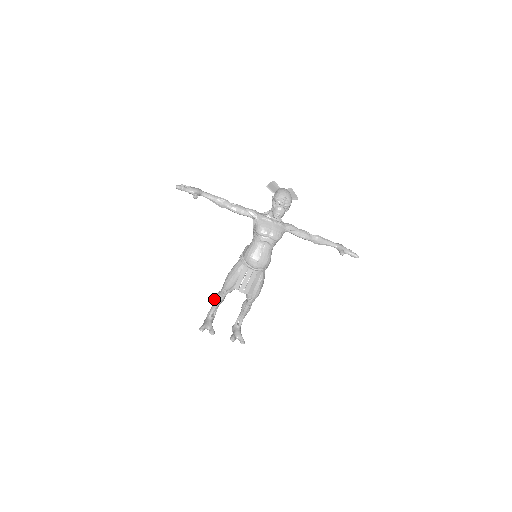
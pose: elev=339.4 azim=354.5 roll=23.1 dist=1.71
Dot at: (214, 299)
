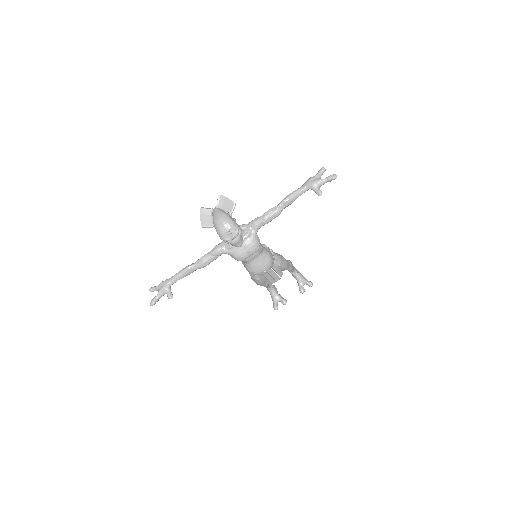
Dot at: occluded
